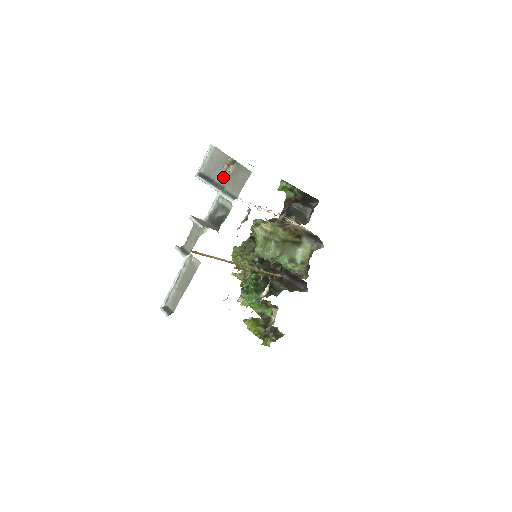
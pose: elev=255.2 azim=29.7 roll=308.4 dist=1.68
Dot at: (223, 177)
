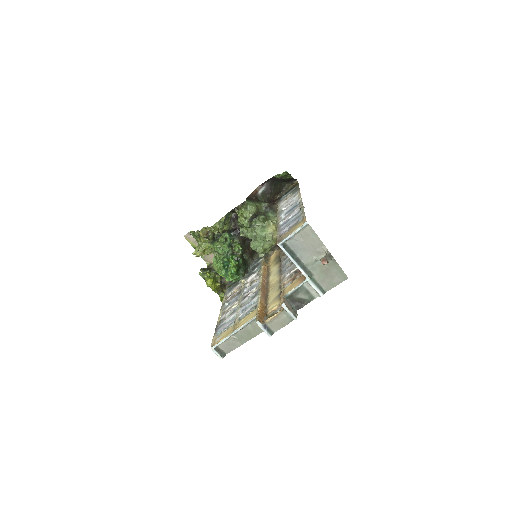
Dot at: (314, 264)
